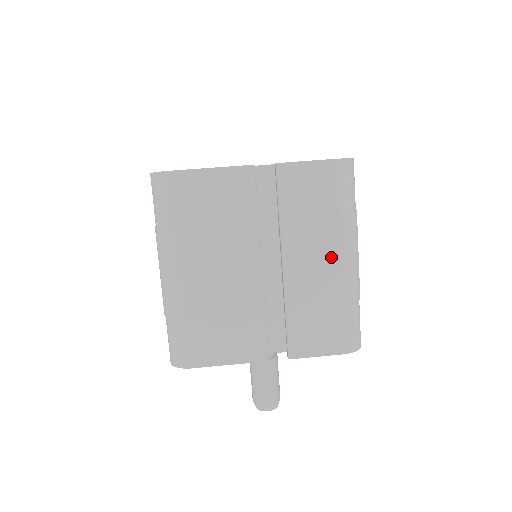
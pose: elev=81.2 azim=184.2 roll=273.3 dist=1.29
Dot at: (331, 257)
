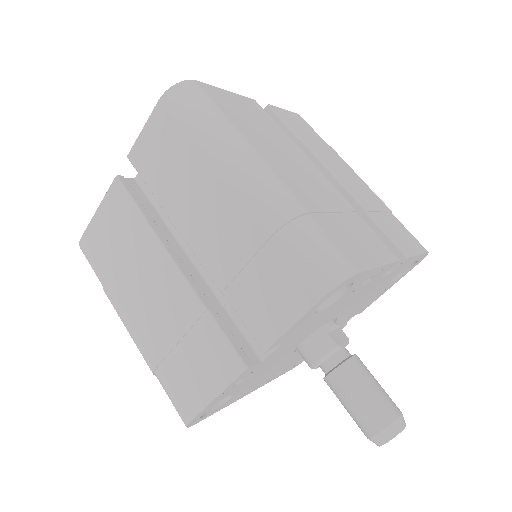
Dot at: (353, 174)
